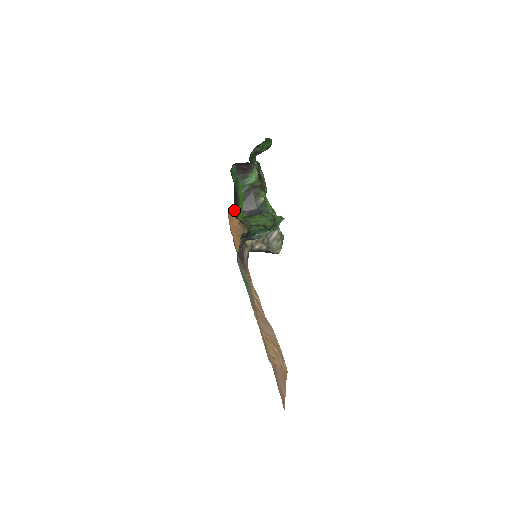
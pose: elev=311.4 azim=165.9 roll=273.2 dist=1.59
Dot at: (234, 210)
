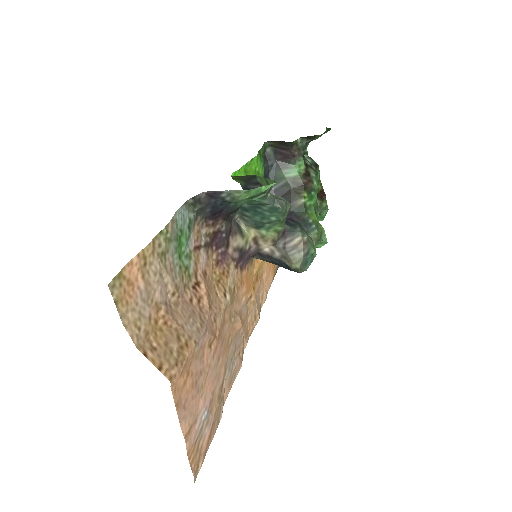
Dot at: occluded
